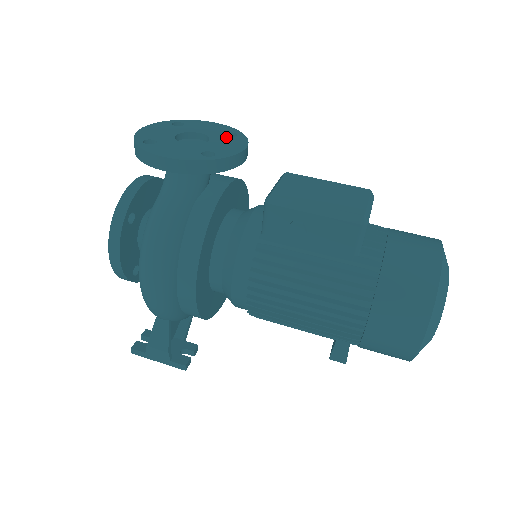
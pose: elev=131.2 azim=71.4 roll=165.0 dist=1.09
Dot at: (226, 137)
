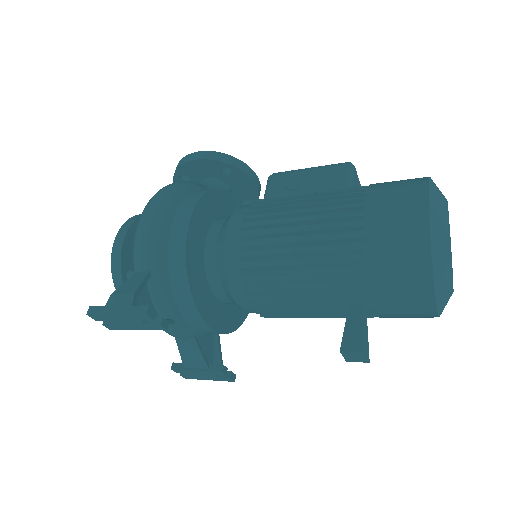
Dot at: occluded
